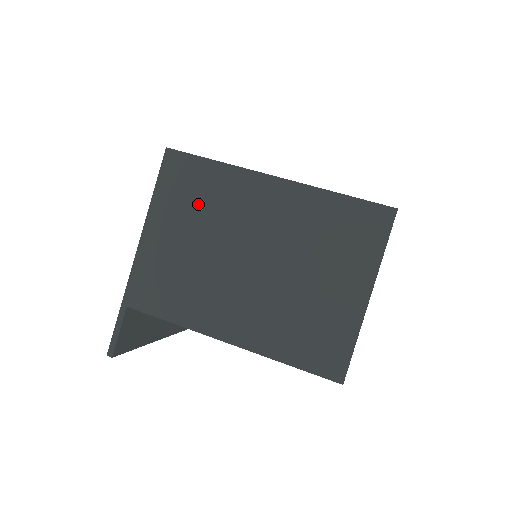
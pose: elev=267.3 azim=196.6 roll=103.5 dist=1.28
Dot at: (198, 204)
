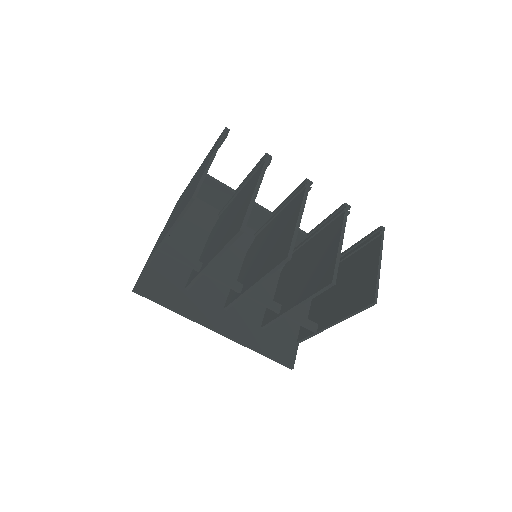
Dot at: occluded
